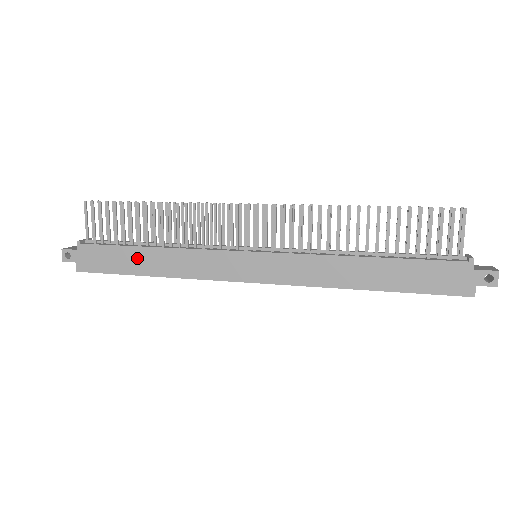
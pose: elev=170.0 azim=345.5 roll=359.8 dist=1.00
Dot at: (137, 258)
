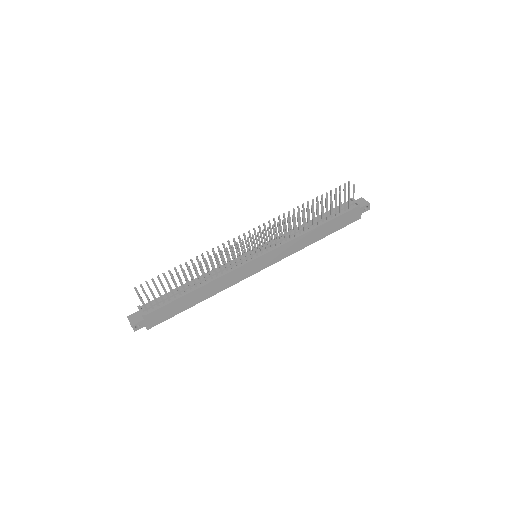
Dot at: (188, 299)
